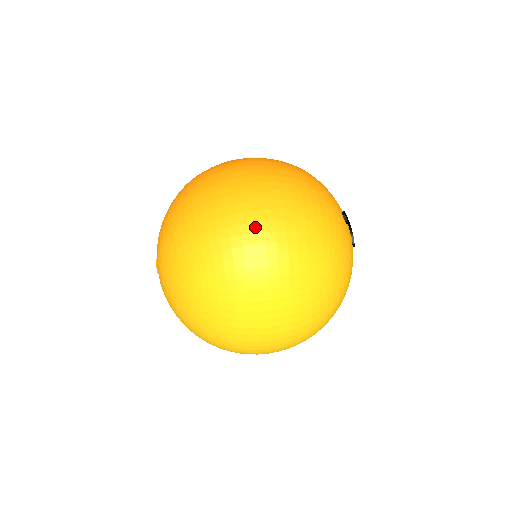
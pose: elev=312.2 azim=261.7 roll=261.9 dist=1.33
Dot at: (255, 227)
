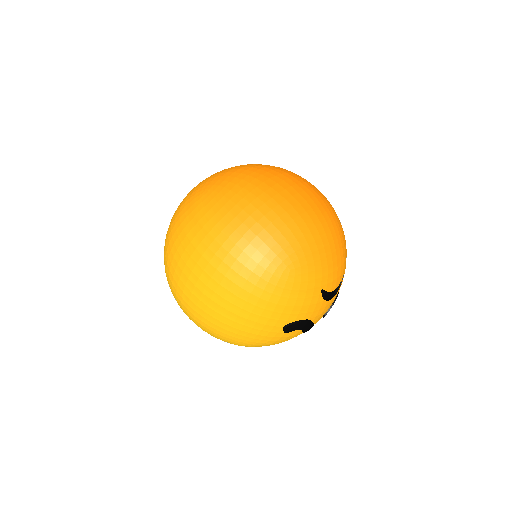
Dot at: (183, 302)
